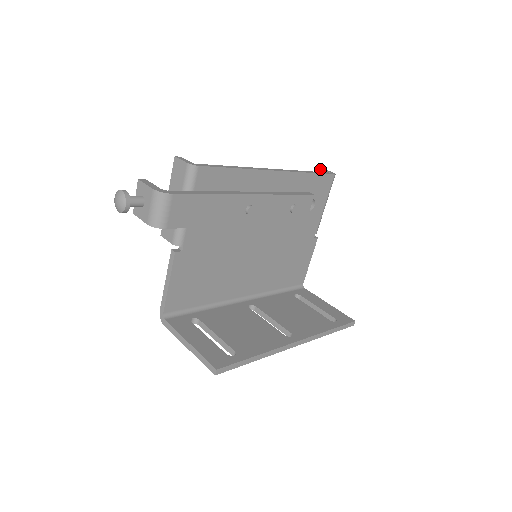
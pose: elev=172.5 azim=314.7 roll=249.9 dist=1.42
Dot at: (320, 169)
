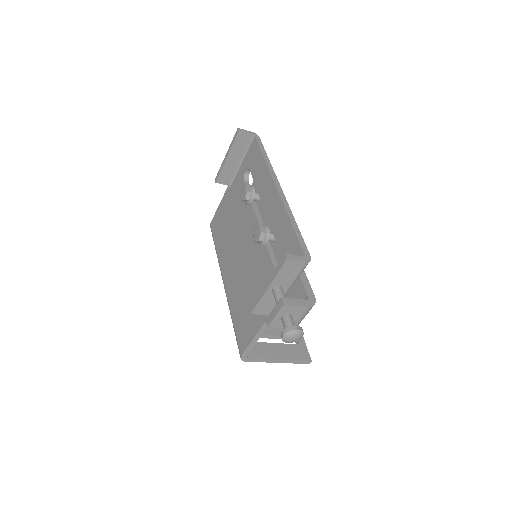
Dot at: (242, 132)
